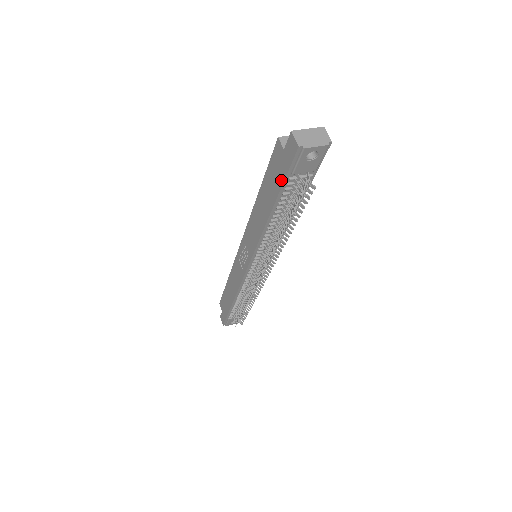
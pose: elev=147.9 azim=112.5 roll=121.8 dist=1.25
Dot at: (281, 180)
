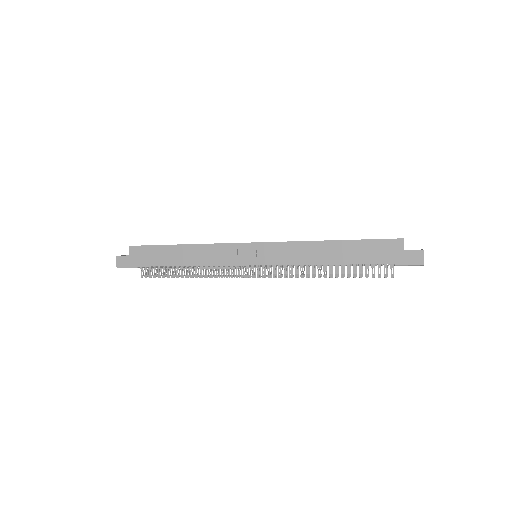
Dot at: (382, 261)
